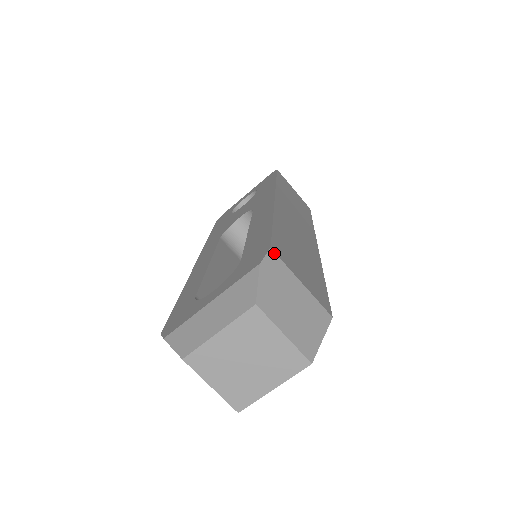
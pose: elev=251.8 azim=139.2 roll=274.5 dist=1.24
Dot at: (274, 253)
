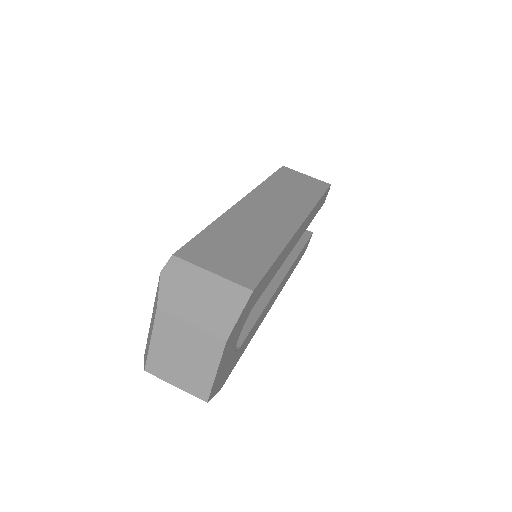
Dot at: (176, 258)
